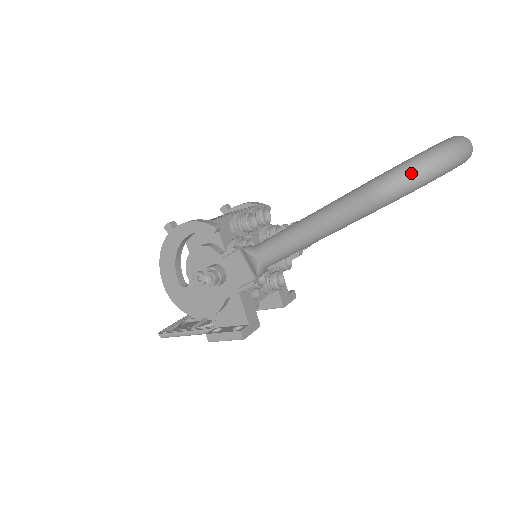
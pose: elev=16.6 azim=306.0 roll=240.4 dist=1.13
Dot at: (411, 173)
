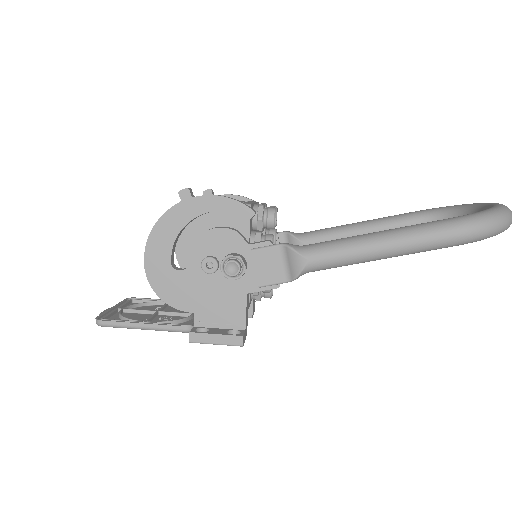
Dot at: (494, 223)
